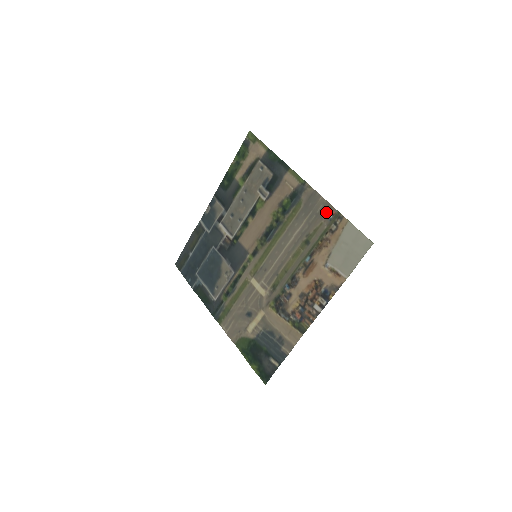
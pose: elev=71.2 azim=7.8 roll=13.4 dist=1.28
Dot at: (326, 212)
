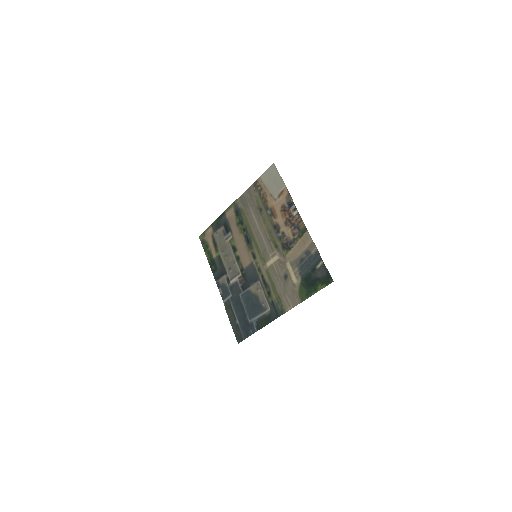
Dot at: (251, 191)
